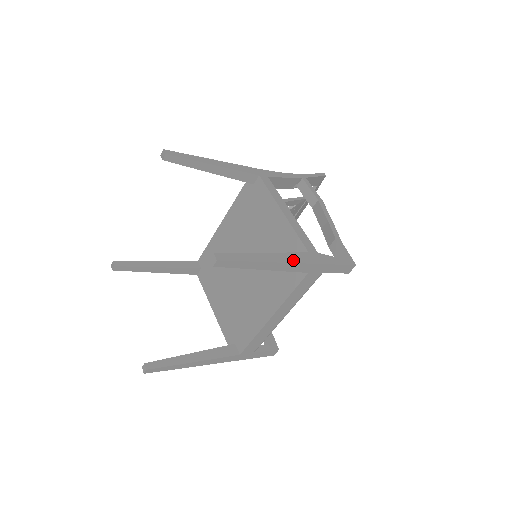
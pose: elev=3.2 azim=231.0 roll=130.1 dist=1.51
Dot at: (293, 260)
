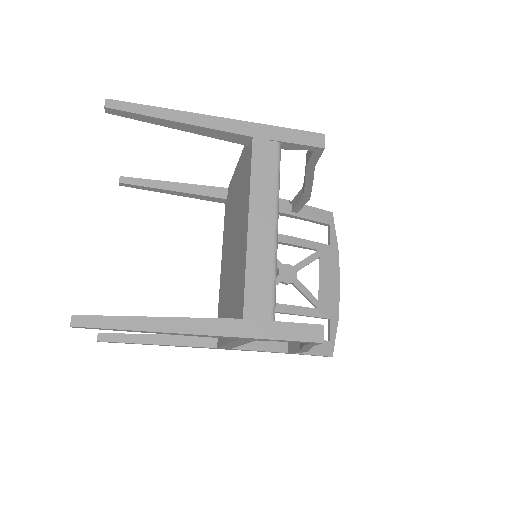
Dot at: (218, 119)
